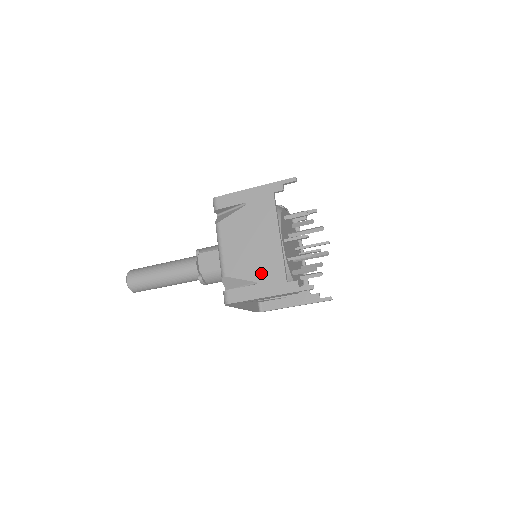
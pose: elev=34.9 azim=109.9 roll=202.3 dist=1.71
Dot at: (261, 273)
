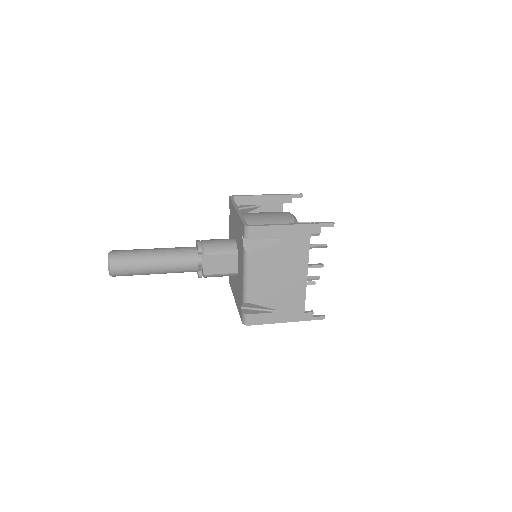
Dot at: (284, 303)
